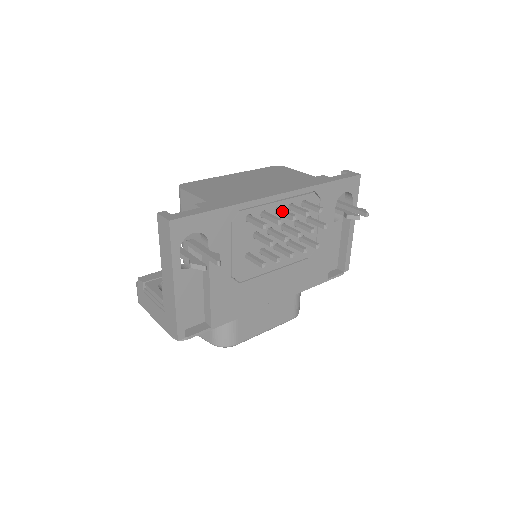
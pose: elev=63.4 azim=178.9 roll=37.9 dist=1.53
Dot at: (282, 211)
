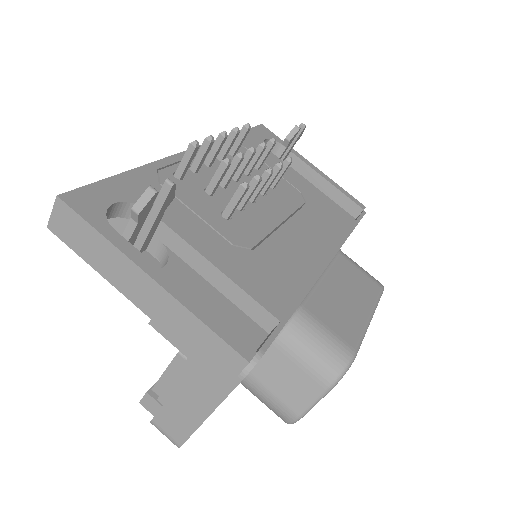
Dot at: (209, 152)
